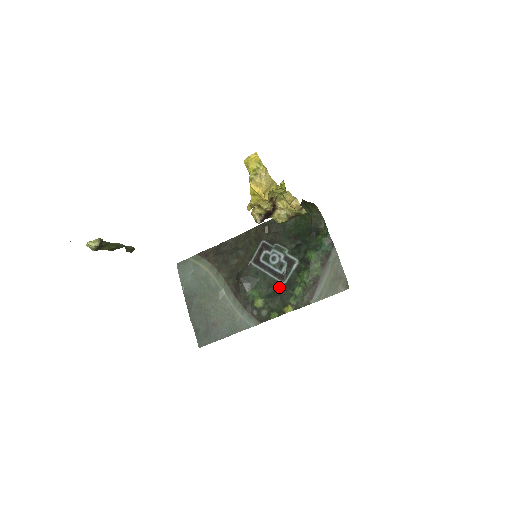
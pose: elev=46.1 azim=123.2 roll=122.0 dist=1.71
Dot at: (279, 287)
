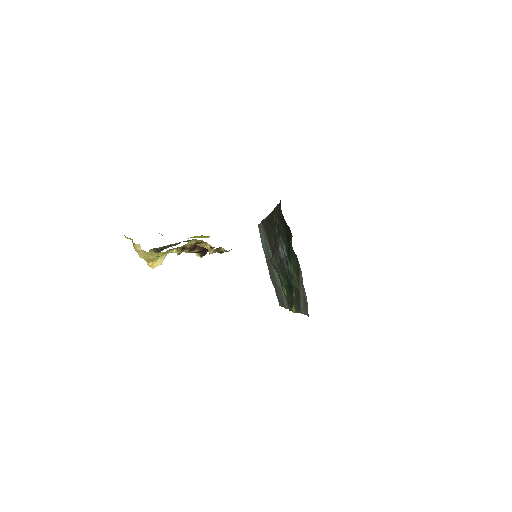
Dot at: (289, 282)
